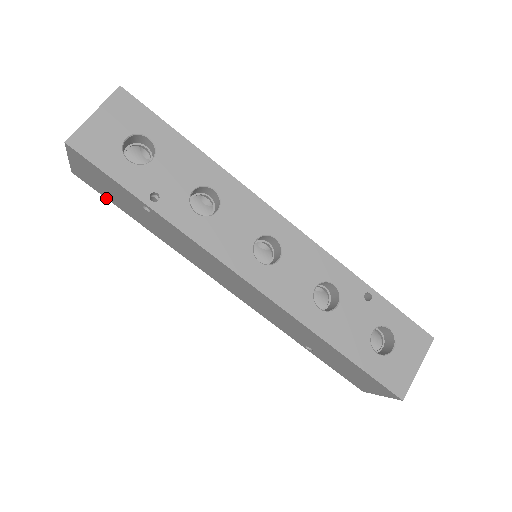
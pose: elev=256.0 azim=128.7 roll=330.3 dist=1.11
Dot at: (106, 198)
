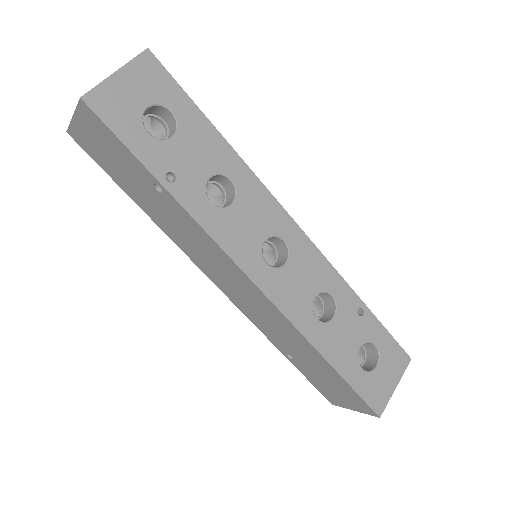
Dot at: (102, 168)
